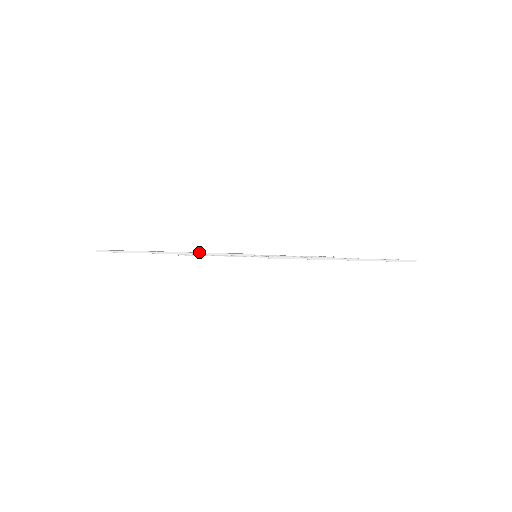
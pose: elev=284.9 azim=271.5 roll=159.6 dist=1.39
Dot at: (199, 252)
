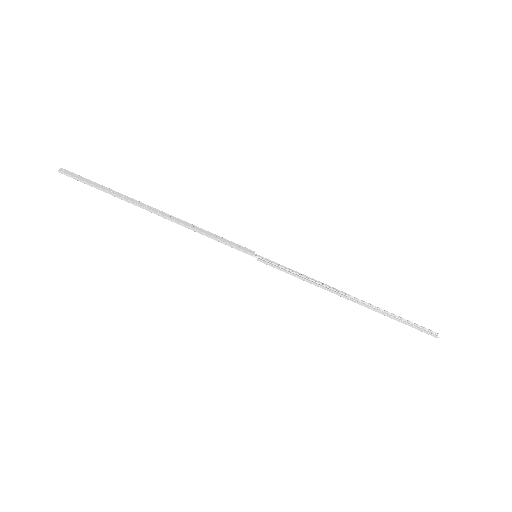
Dot at: (188, 223)
